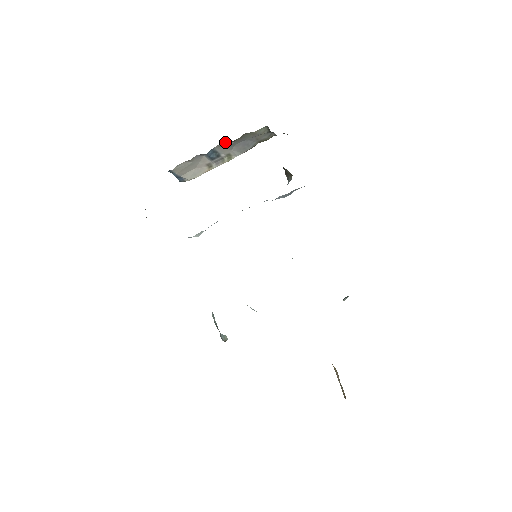
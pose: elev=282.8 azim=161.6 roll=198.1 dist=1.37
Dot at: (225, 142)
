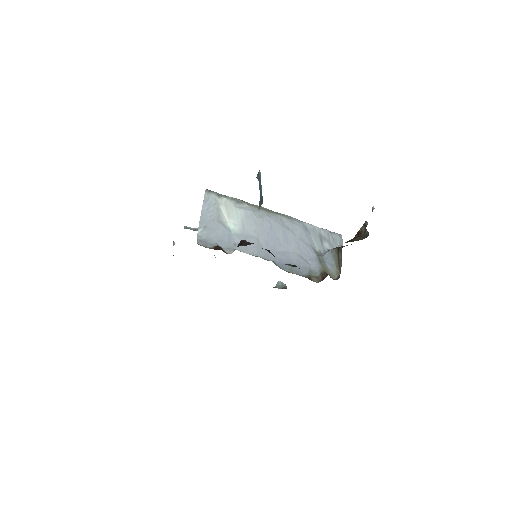
Dot at: occluded
